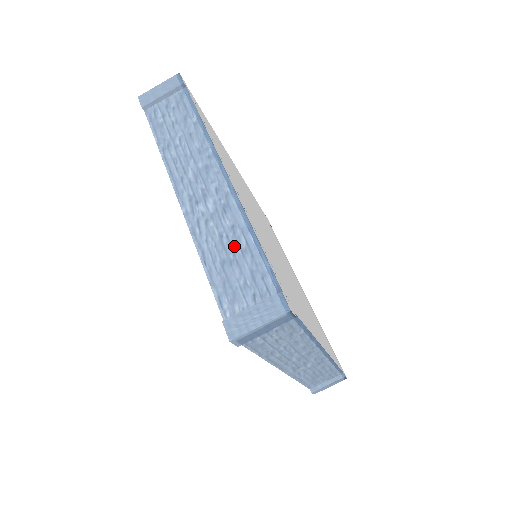
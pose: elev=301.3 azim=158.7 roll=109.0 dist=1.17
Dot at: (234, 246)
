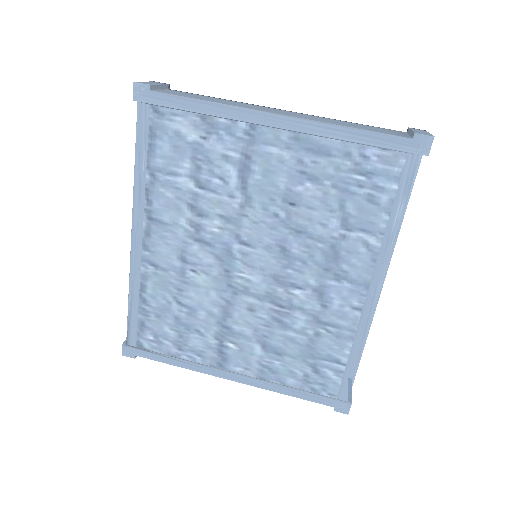
Dot at: (351, 124)
